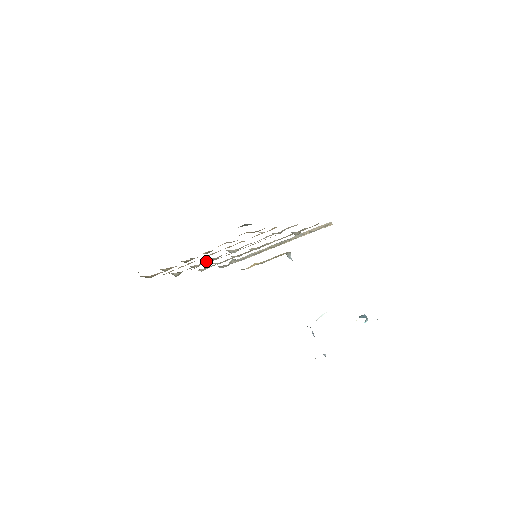
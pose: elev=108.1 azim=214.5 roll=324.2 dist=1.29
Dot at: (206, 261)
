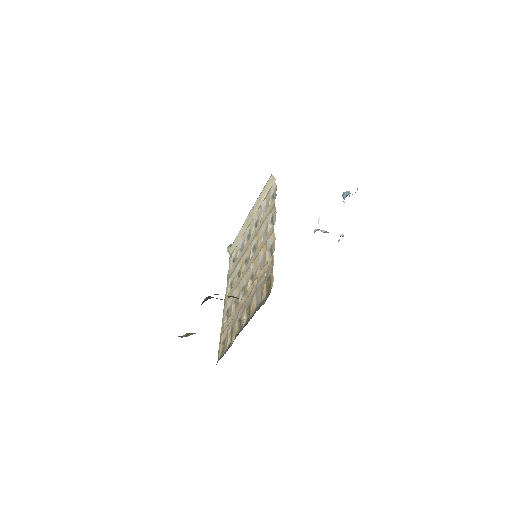
Dot at: (234, 296)
